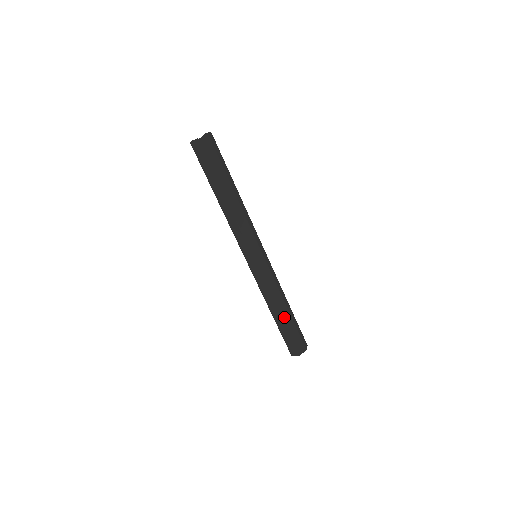
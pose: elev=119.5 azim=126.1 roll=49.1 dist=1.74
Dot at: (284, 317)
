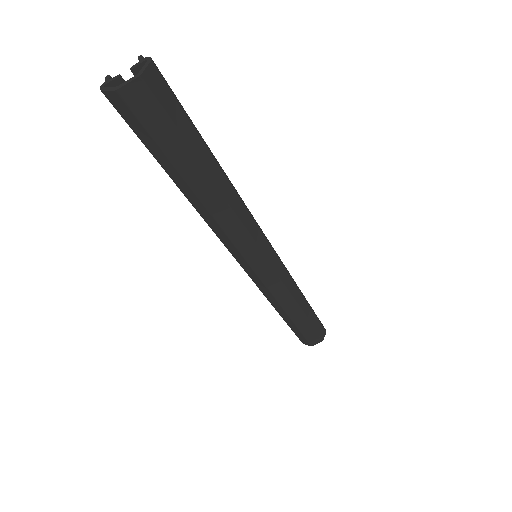
Dot at: (295, 318)
